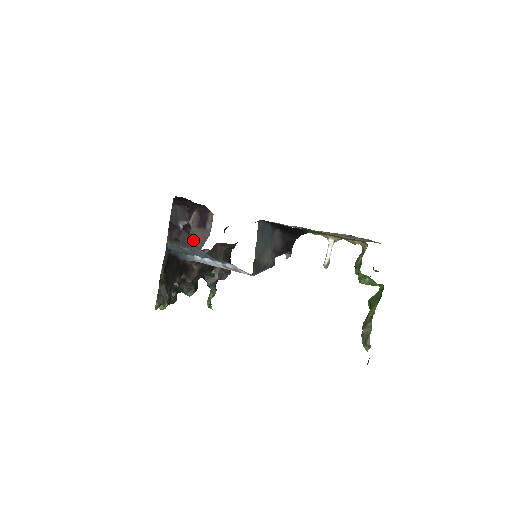
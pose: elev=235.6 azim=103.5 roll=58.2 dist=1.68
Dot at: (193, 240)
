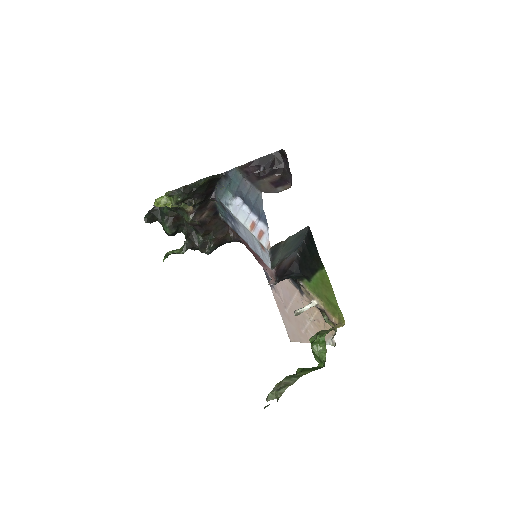
Dot at: (260, 184)
